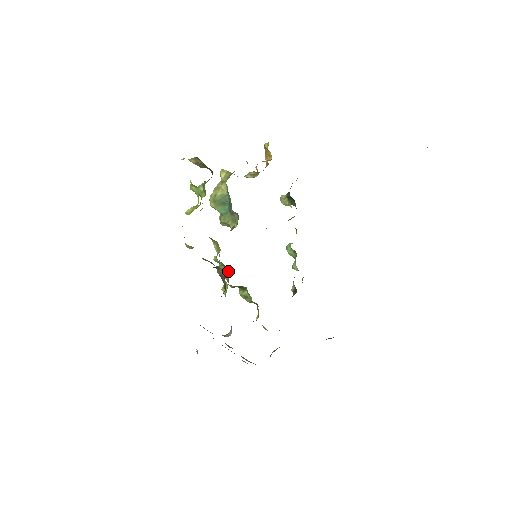
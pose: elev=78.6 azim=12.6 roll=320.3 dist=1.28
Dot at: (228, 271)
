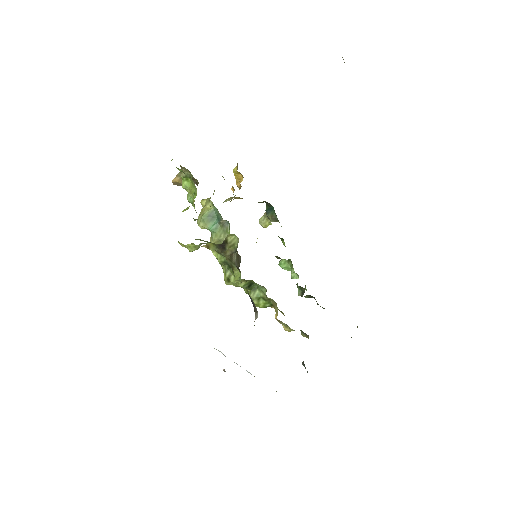
Dot at: occluded
